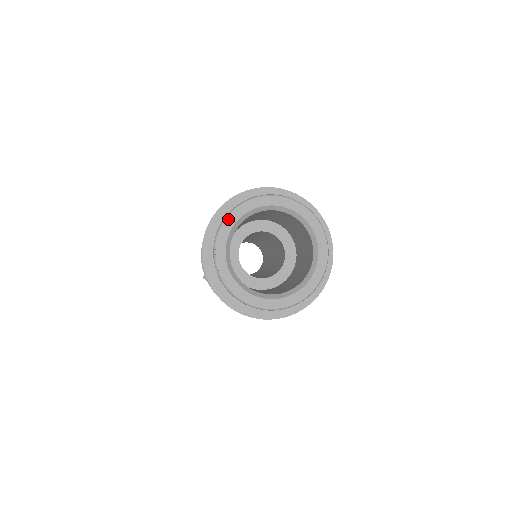
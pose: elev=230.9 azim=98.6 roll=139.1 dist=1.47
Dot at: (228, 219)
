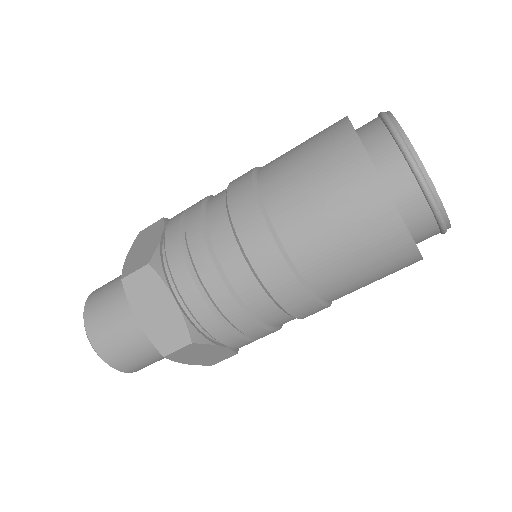
Dot at: occluded
